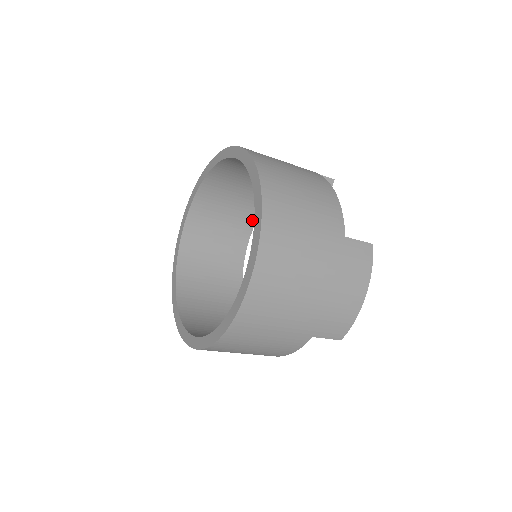
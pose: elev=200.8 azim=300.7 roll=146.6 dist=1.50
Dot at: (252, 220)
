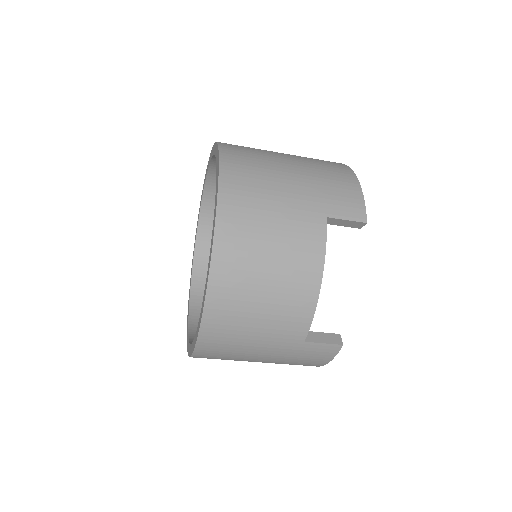
Dot at: occluded
